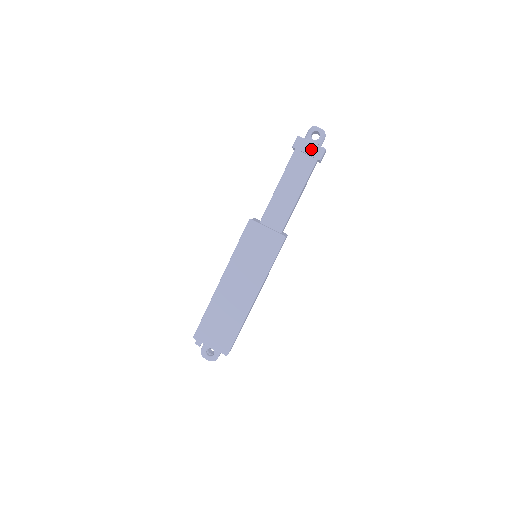
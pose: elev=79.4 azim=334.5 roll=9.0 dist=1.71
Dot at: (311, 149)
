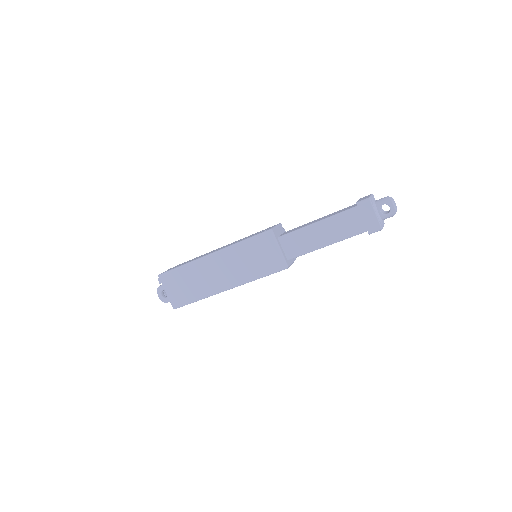
Dot at: (370, 219)
